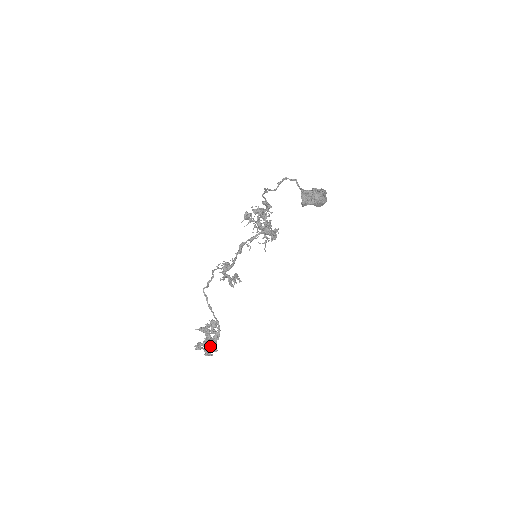
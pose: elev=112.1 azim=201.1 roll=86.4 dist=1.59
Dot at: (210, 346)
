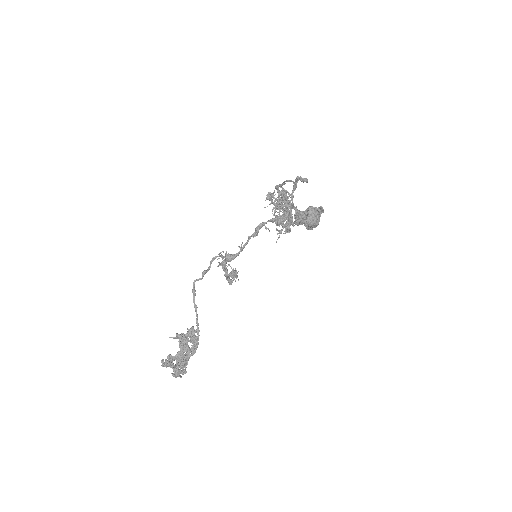
Dot at: (181, 363)
